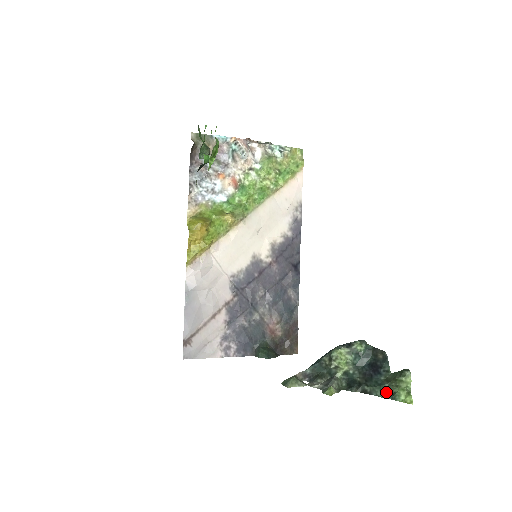
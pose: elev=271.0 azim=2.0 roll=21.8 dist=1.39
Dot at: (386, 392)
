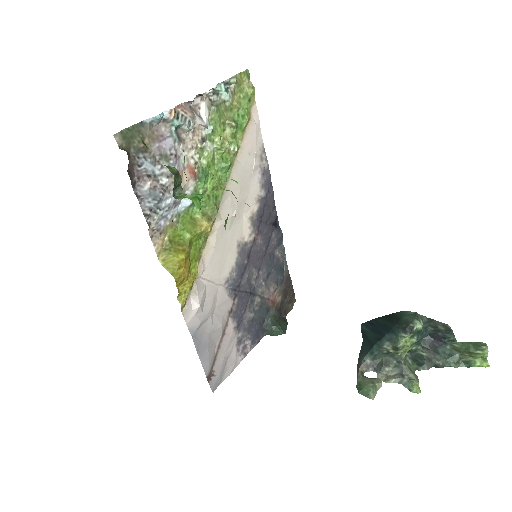
Dot at: (459, 362)
